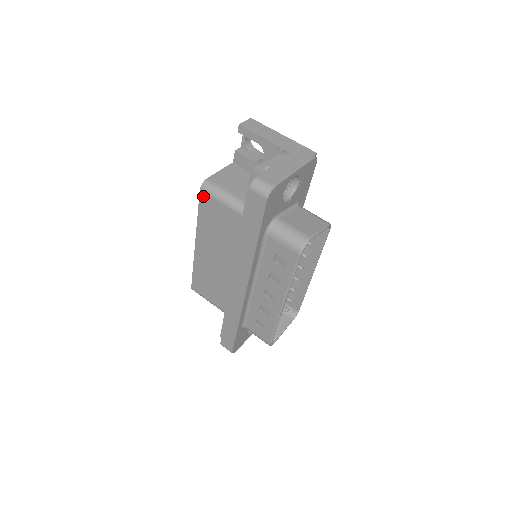
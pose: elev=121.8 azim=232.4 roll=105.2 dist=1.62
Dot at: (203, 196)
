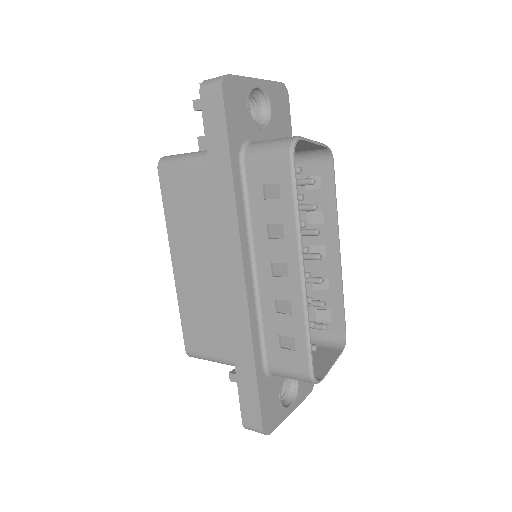
Dot at: (163, 175)
